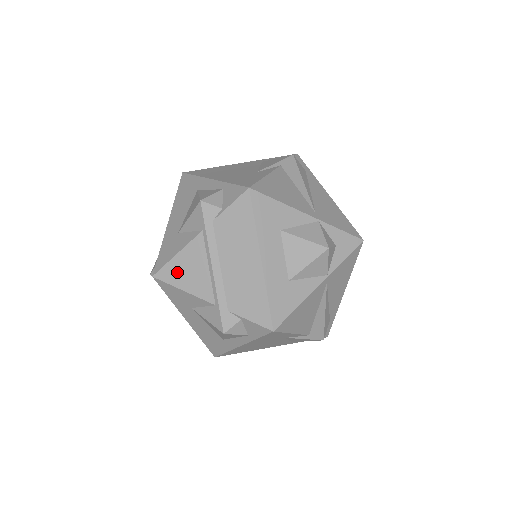
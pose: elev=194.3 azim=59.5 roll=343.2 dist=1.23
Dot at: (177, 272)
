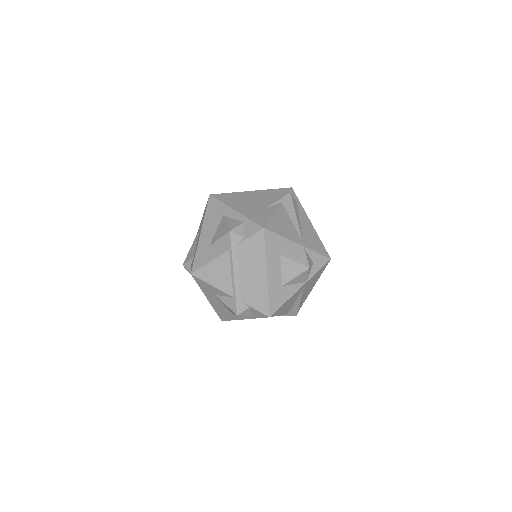
Dot at: (209, 273)
